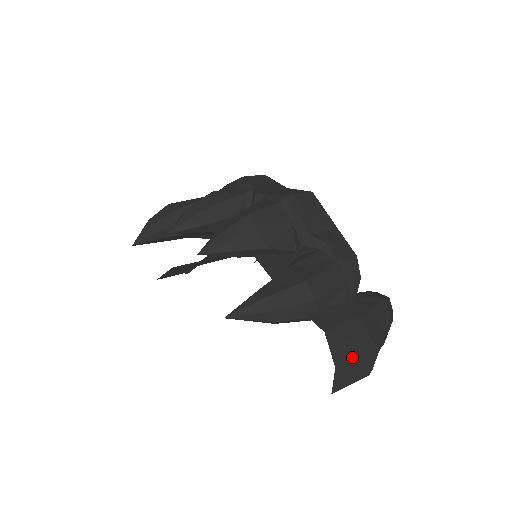
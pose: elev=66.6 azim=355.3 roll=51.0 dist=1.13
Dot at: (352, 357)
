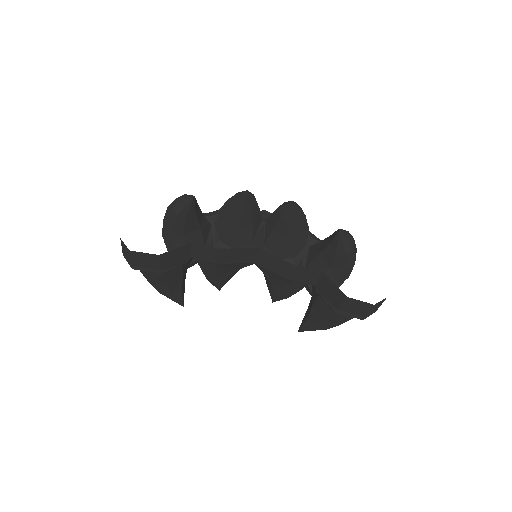
Dot at: occluded
